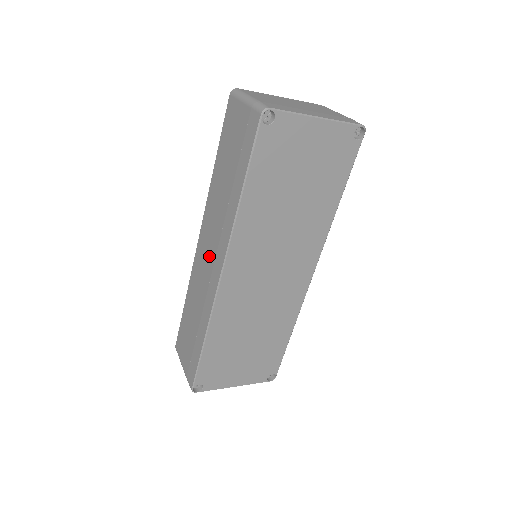
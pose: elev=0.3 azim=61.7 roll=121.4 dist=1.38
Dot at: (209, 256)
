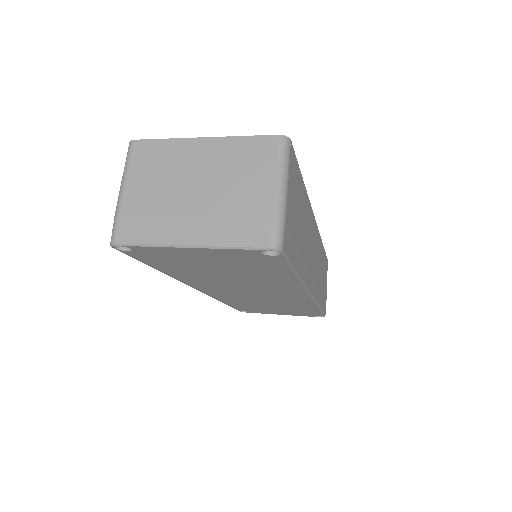
Dot at: occluded
